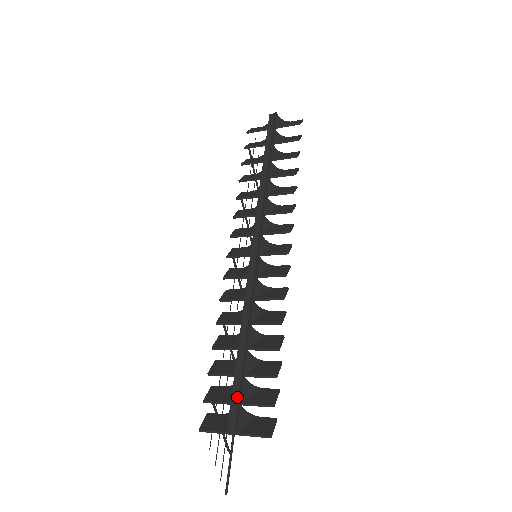
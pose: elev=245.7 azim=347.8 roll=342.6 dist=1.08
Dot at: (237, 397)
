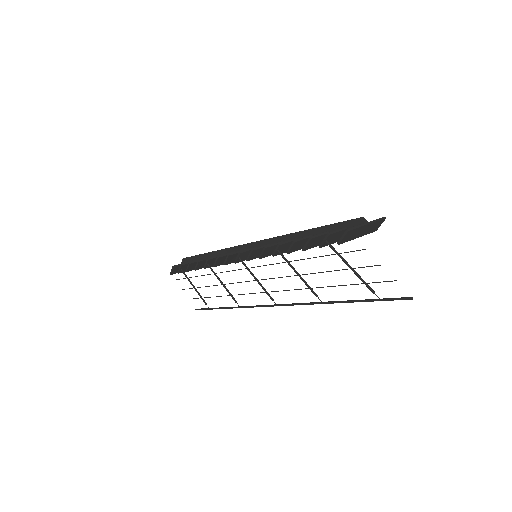
Dot at: (344, 221)
